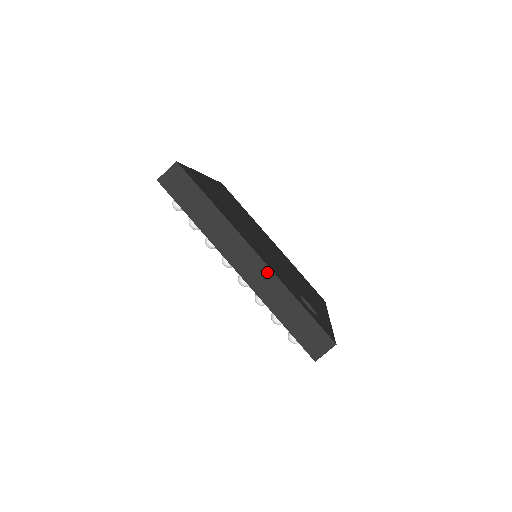
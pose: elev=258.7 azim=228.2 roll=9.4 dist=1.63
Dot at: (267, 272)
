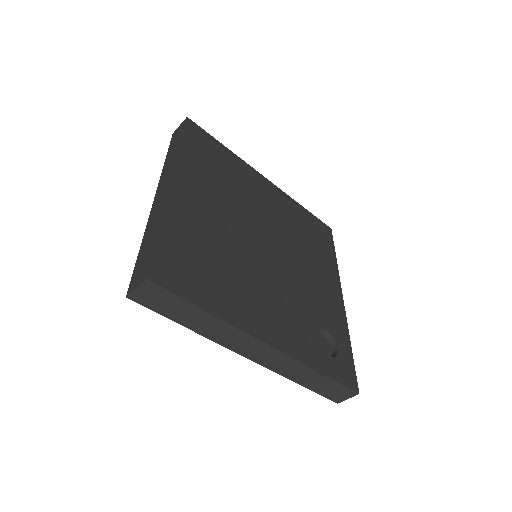
Dot at: (283, 357)
